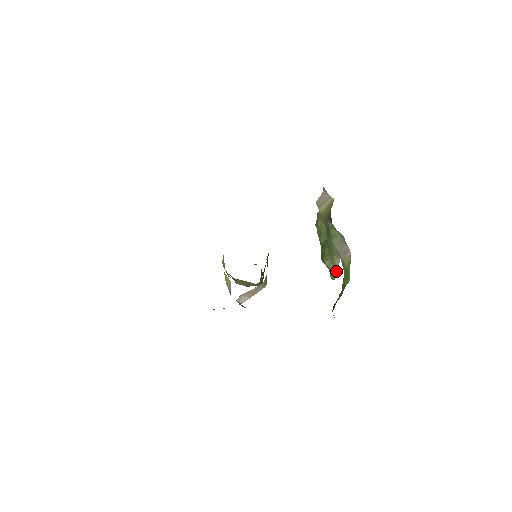
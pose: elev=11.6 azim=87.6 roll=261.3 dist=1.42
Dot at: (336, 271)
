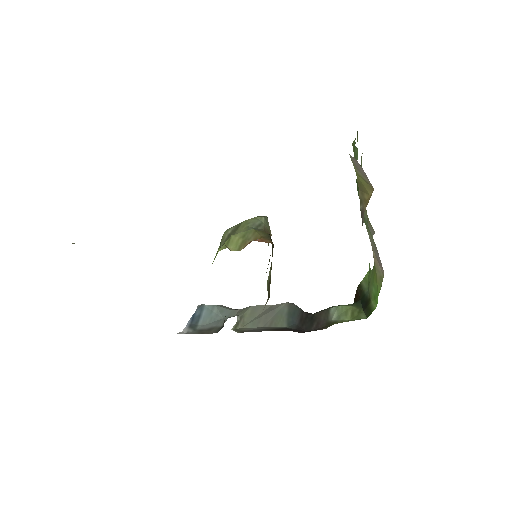
Dot at: occluded
